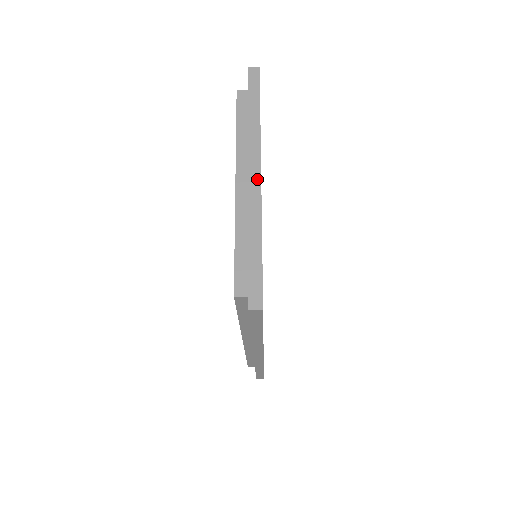
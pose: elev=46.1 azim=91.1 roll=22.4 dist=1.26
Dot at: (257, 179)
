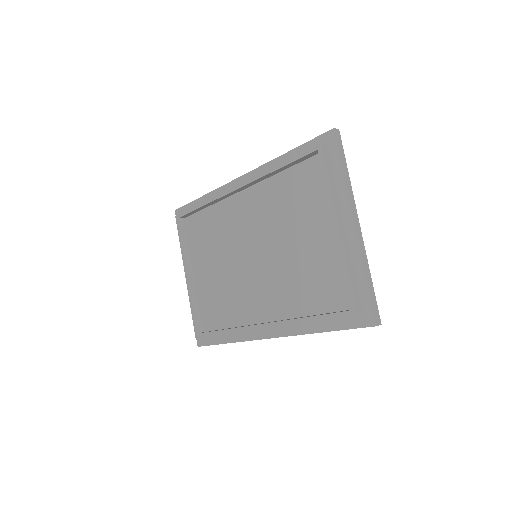
Dot at: (359, 230)
